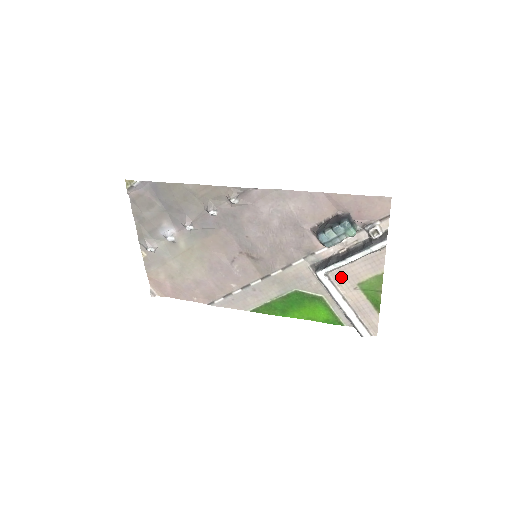
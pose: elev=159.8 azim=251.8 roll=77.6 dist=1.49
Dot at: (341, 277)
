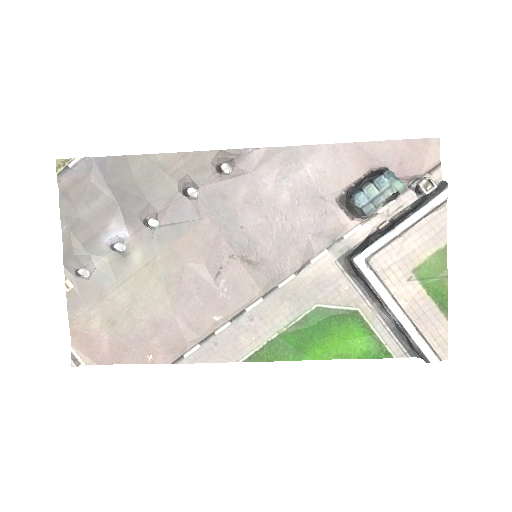
Dot at: (388, 263)
